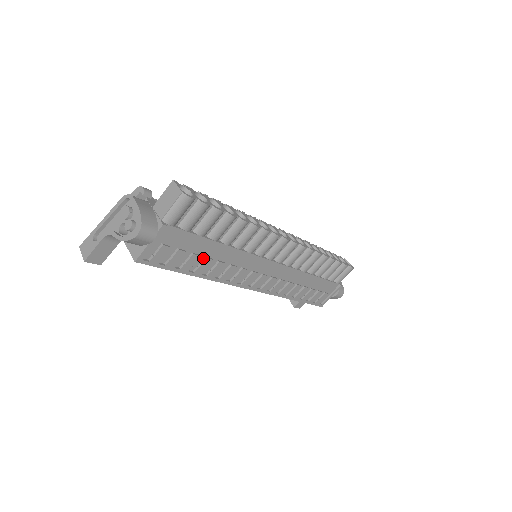
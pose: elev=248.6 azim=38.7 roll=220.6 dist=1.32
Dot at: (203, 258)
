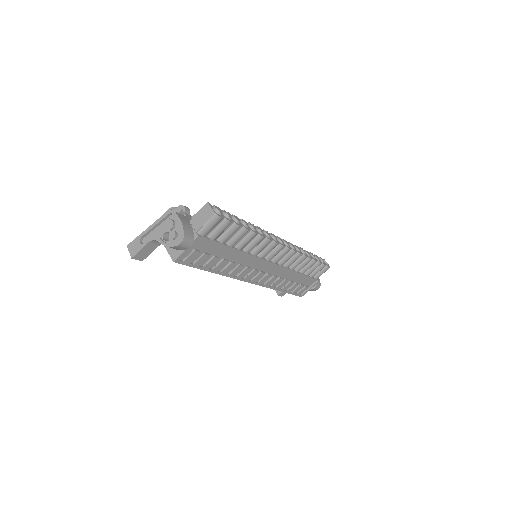
Dot at: (220, 259)
